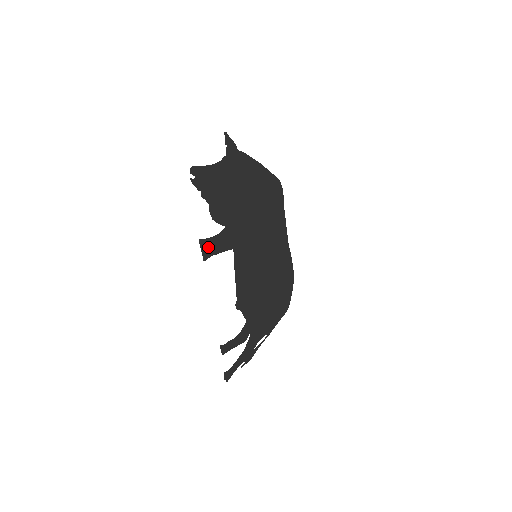
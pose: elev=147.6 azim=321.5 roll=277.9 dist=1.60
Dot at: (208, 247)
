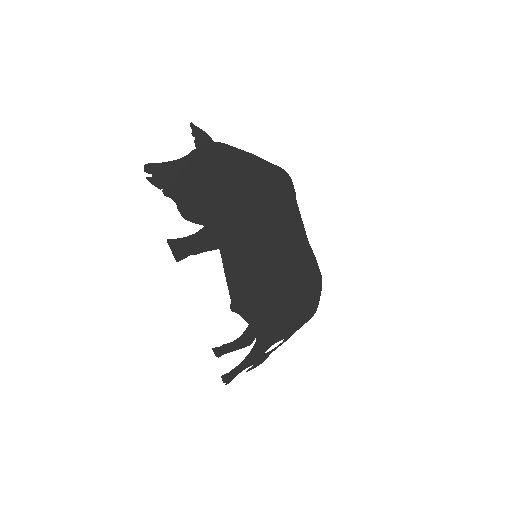
Dot at: (181, 247)
